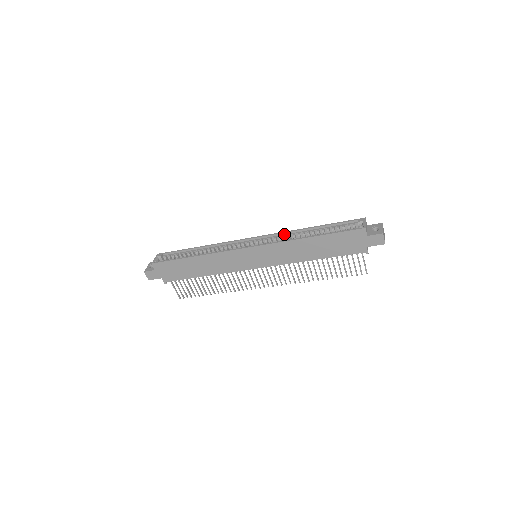
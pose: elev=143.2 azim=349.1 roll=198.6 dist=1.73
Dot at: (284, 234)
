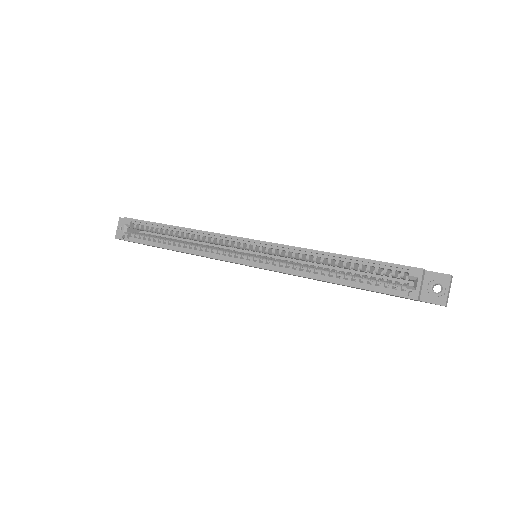
Dot at: (293, 249)
